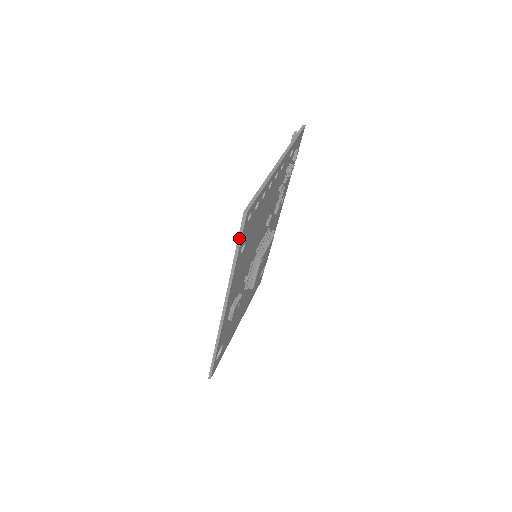
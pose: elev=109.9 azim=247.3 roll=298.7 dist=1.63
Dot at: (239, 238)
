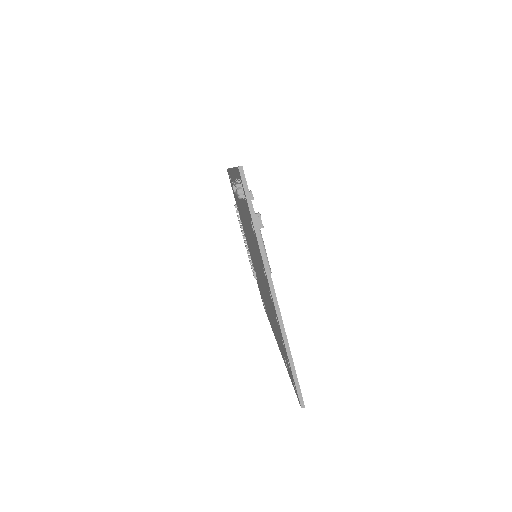
Dot at: occluded
